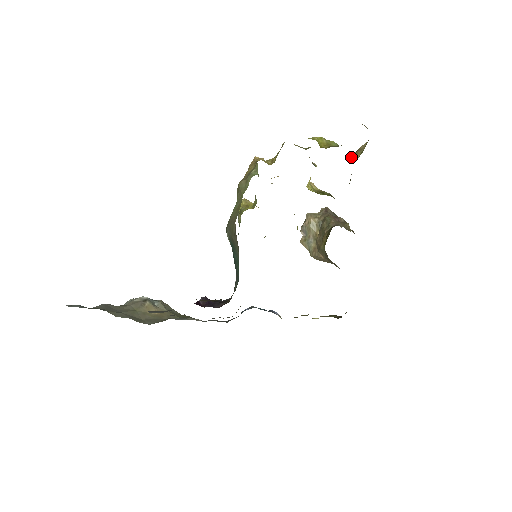
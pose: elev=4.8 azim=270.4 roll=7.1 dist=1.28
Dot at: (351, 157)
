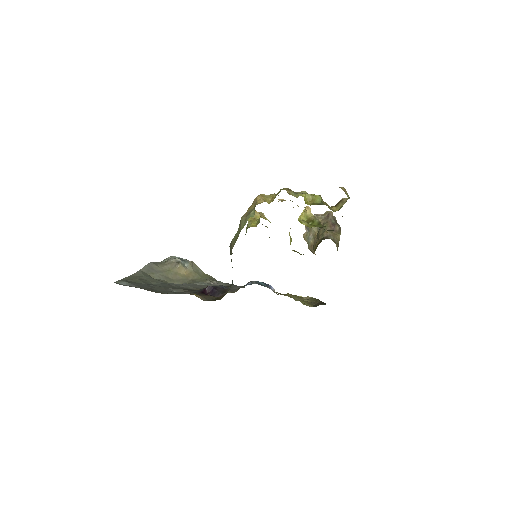
Dot at: (333, 208)
